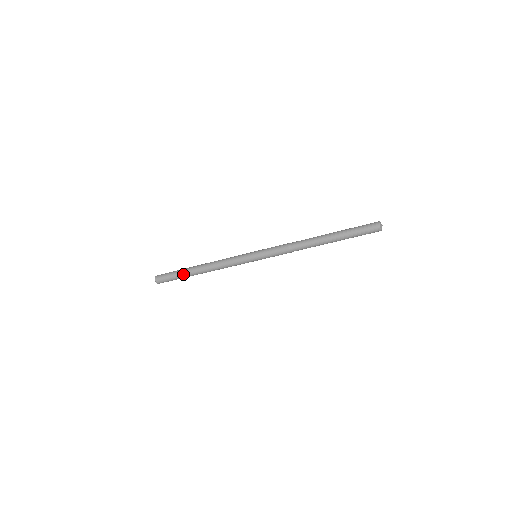
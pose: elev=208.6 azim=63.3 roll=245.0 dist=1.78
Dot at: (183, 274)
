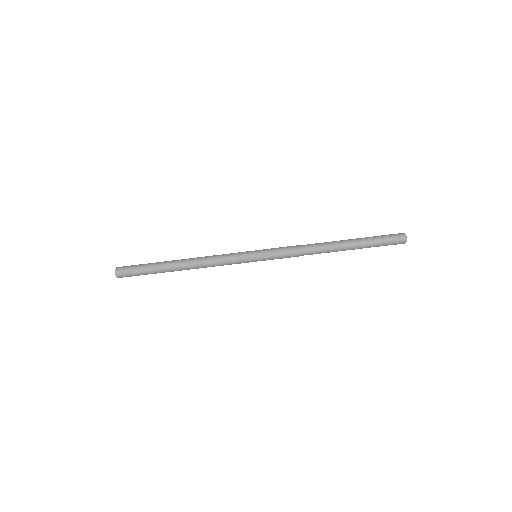
Dot at: (157, 266)
